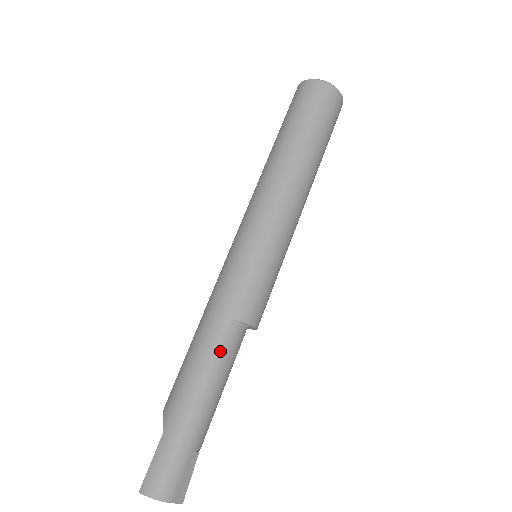
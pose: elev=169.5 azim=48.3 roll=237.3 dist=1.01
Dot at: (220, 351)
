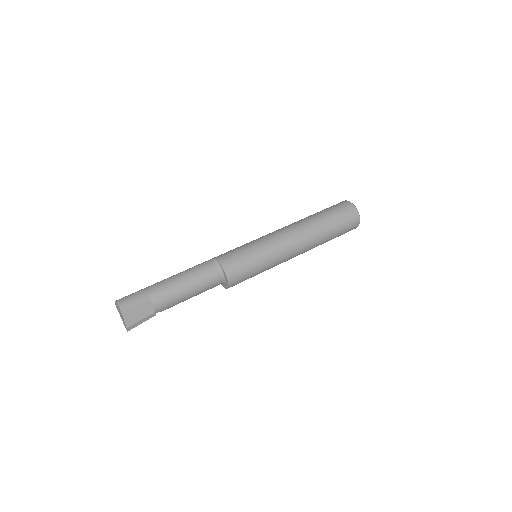
Dot at: (197, 267)
